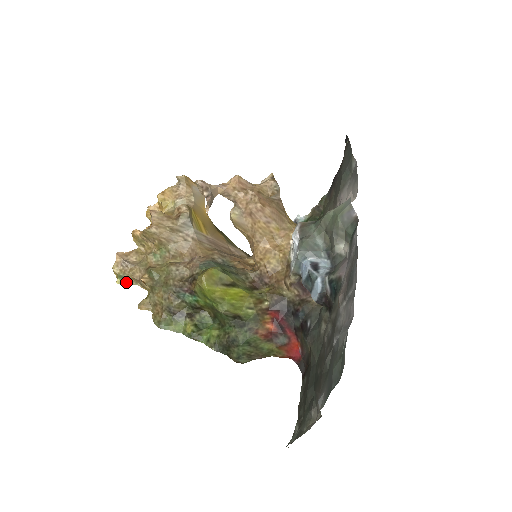
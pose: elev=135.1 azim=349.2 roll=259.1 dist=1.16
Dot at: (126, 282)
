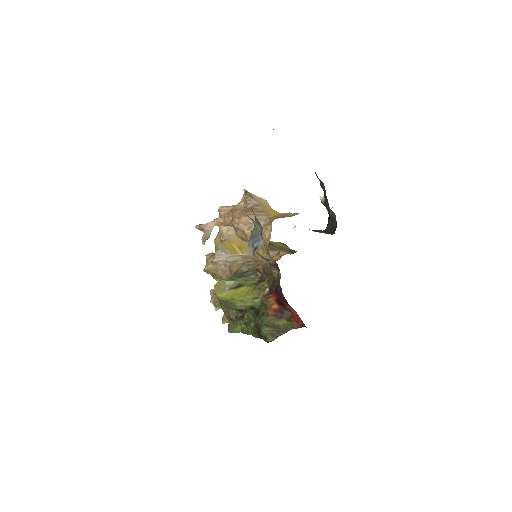
Dot at: (219, 308)
